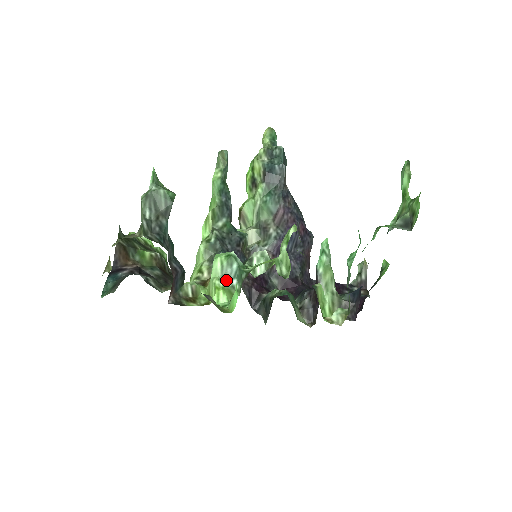
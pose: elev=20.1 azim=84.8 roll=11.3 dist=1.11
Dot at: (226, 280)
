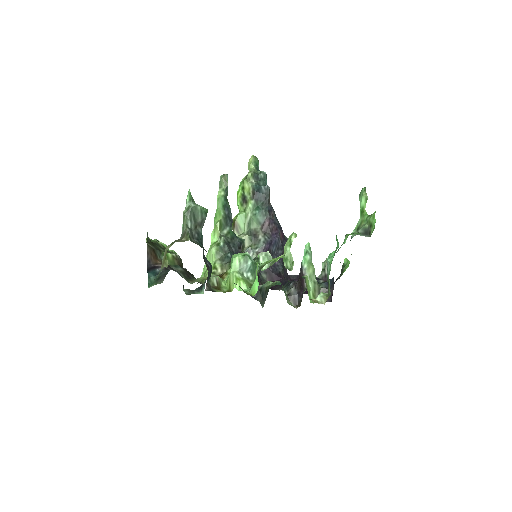
Dot at: (243, 273)
